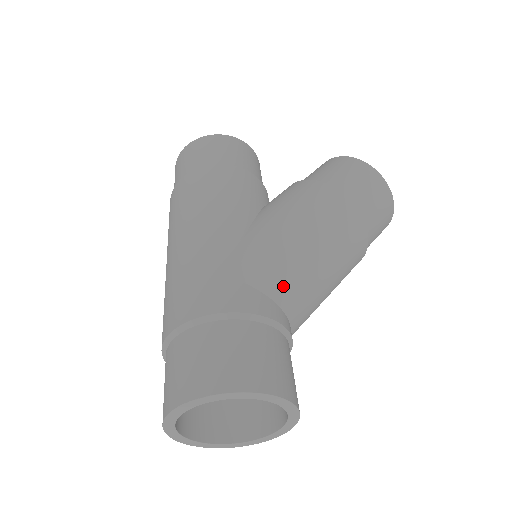
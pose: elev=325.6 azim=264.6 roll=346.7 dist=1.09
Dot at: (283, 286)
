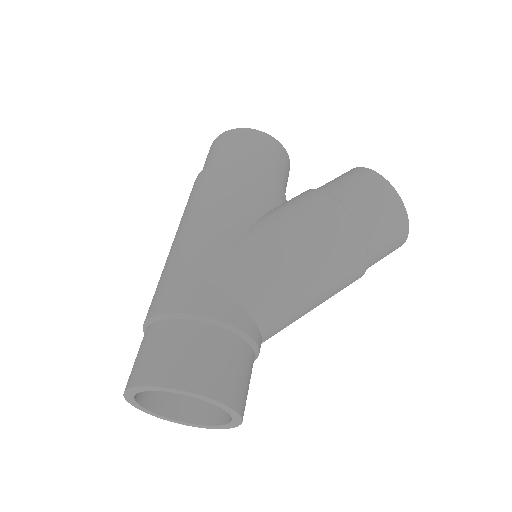
Dot at: (257, 296)
